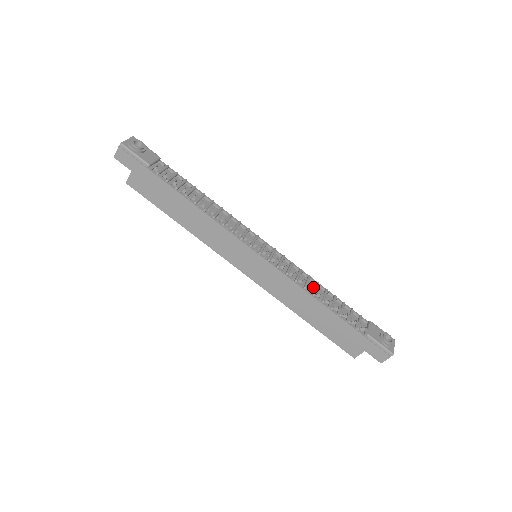
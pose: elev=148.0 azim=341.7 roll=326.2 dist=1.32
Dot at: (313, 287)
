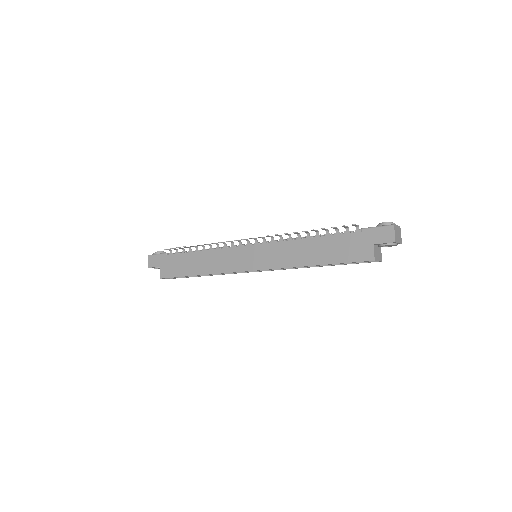
Dot at: (297, 233)
